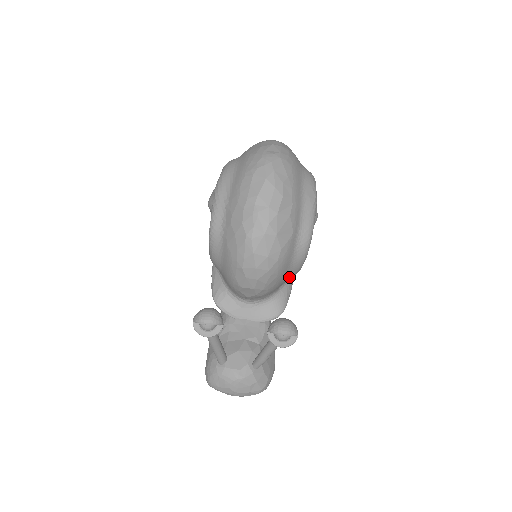
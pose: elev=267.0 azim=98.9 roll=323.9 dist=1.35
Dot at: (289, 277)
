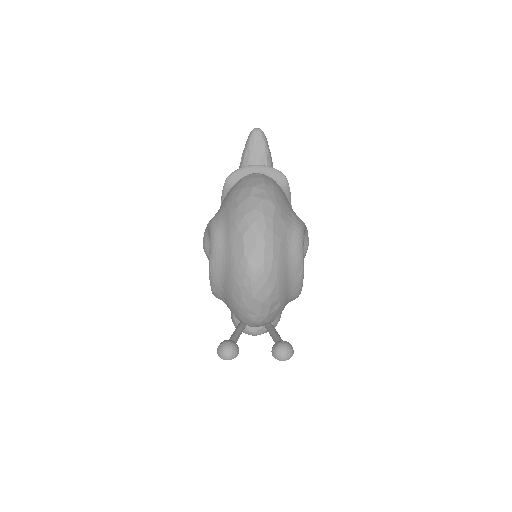
Dot at: occluded
